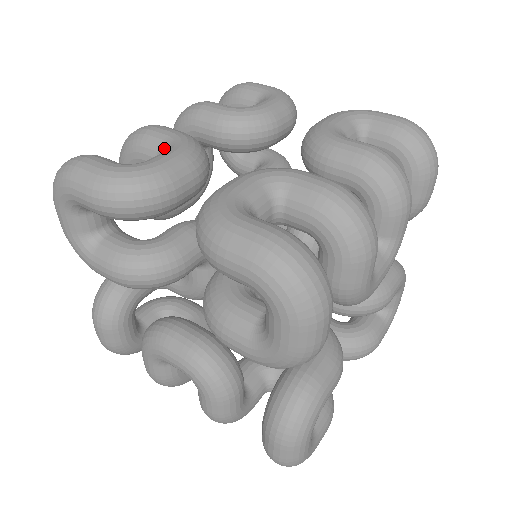
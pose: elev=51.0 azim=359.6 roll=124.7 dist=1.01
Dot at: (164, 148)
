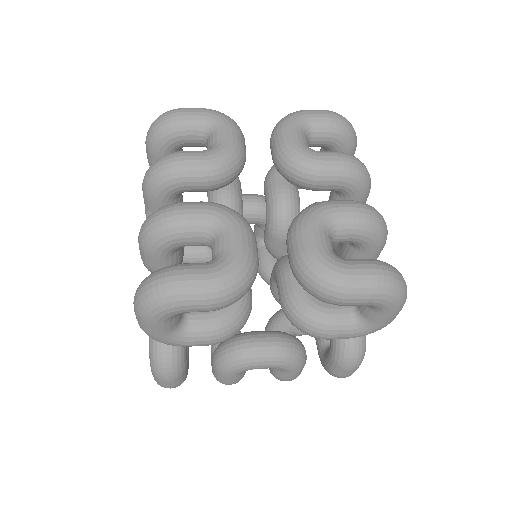
Dot at: (213, 228)
